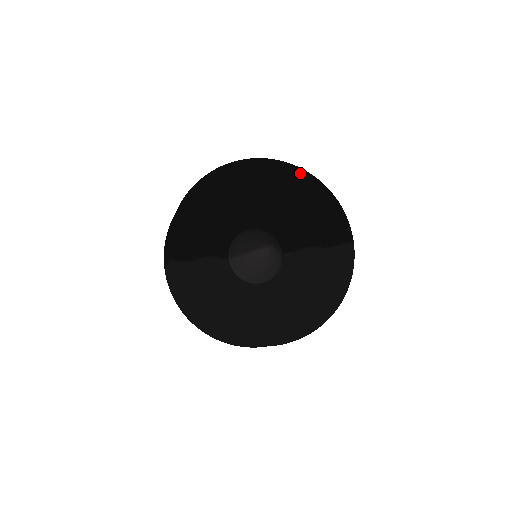
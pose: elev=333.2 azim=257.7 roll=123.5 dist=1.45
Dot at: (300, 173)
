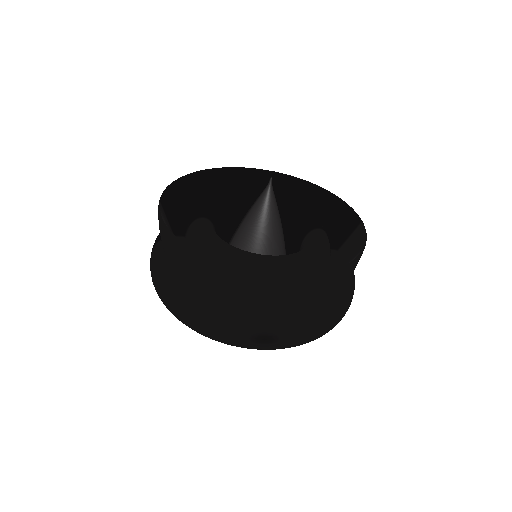
Dot at: (300, 185)
